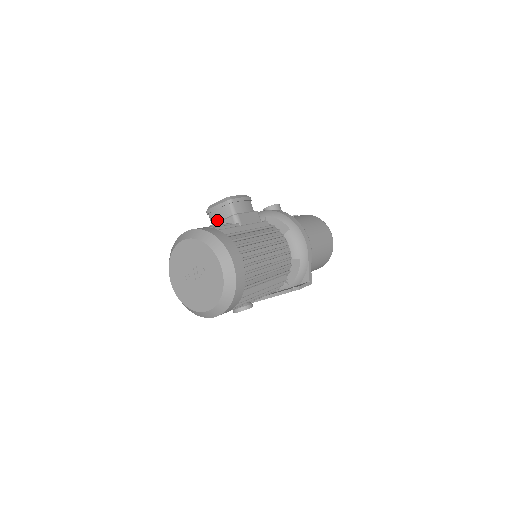
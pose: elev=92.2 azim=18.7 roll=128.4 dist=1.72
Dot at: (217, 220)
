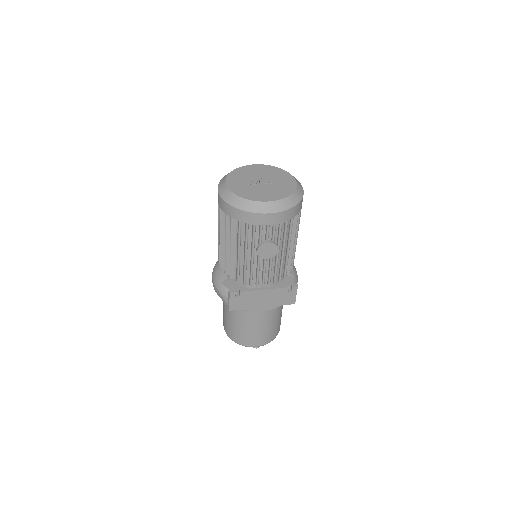
Dot at: occluded
